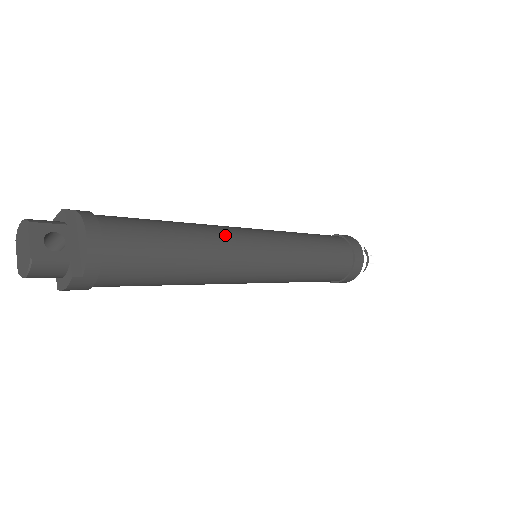
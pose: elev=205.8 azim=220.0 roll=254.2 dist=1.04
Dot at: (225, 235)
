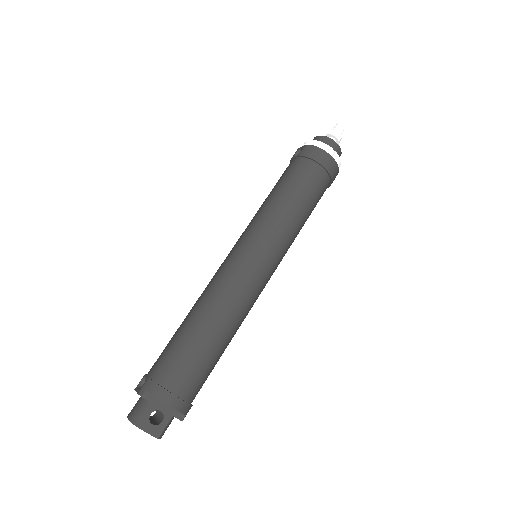
Dot at: (232, 293)
